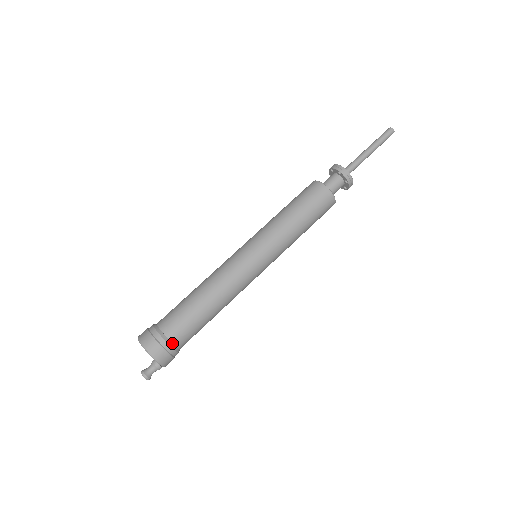
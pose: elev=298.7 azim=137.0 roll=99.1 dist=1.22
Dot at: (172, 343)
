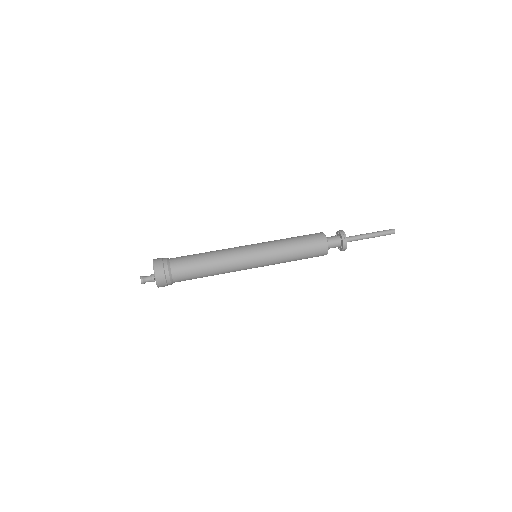
Dot at: (170, 266)
